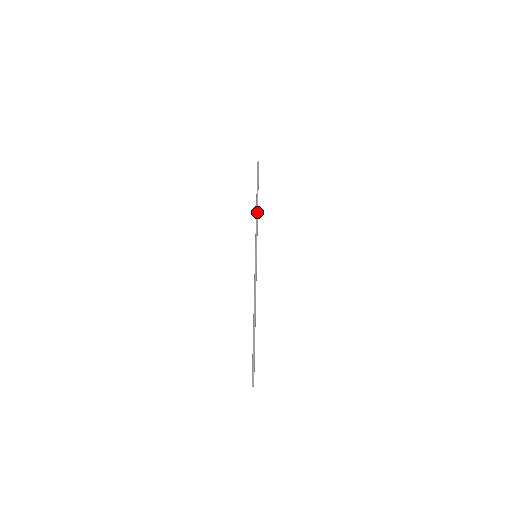
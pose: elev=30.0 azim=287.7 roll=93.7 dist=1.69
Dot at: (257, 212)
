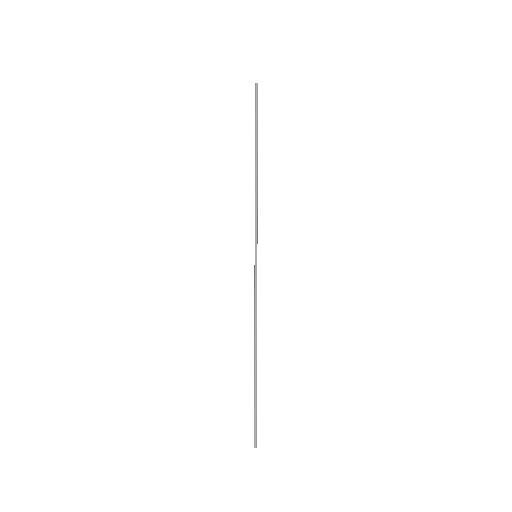
Dot at: (257, 180)
